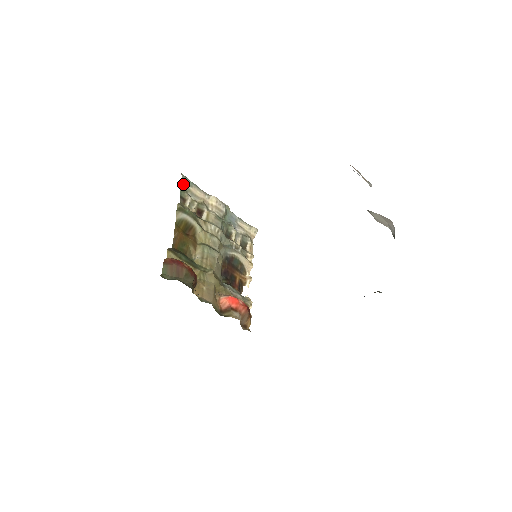
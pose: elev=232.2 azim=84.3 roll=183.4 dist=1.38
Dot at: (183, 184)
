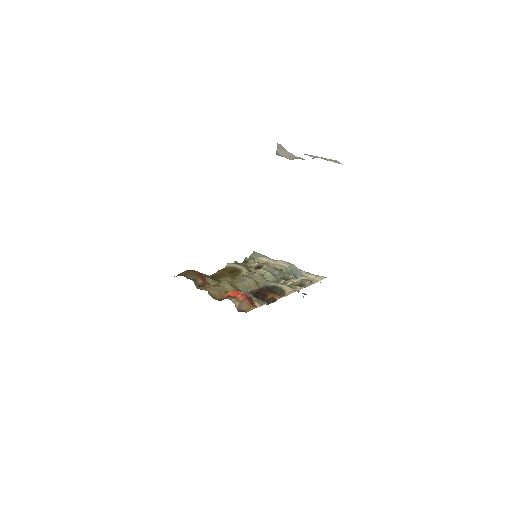
Dot at: (252, 256)
